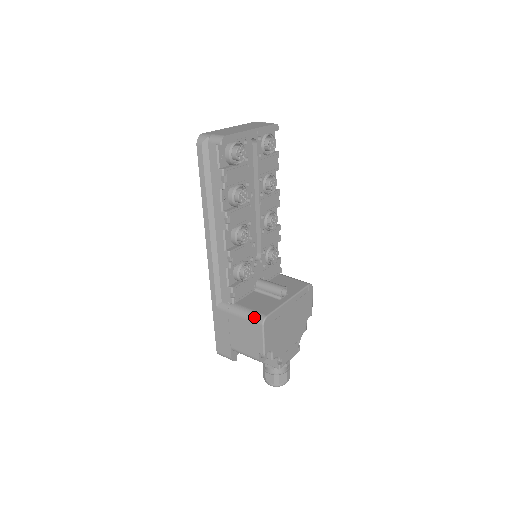
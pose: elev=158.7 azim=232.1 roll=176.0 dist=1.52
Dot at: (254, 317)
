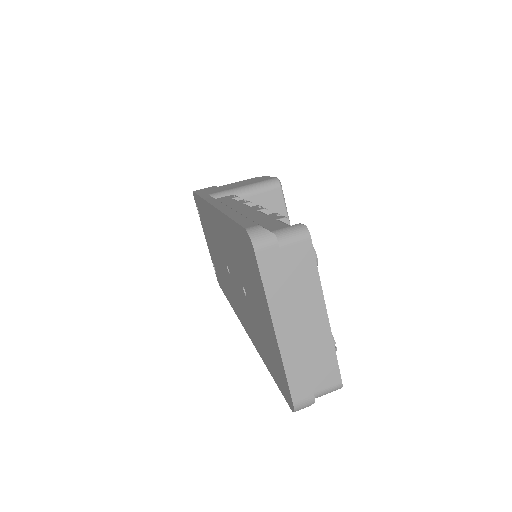
Dot at: occluded
